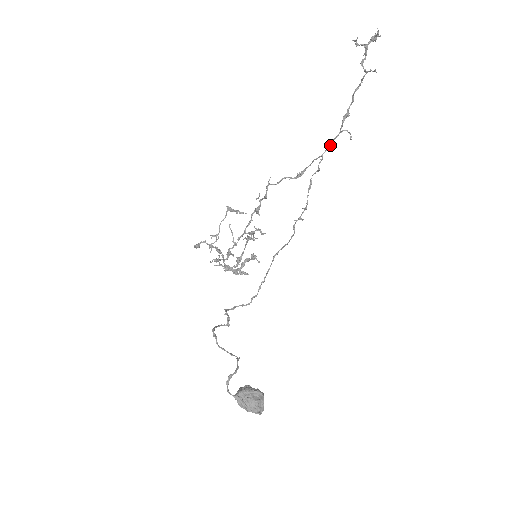
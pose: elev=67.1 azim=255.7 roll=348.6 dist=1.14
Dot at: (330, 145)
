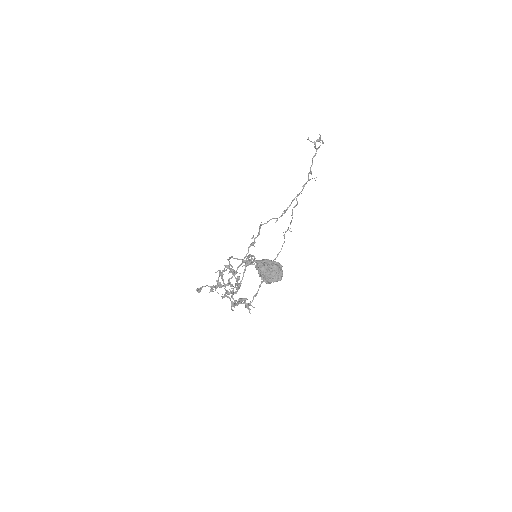
Dot at: (302, 189)
